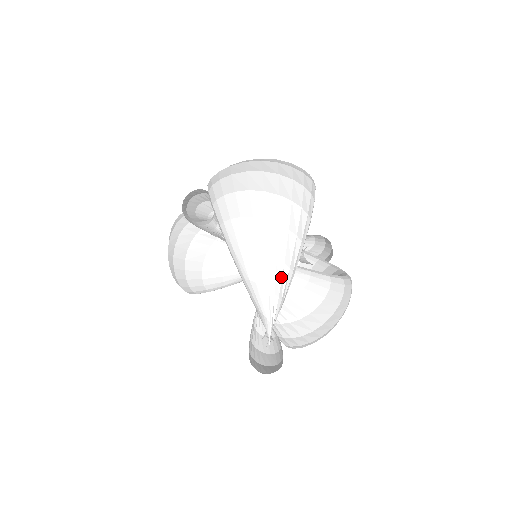
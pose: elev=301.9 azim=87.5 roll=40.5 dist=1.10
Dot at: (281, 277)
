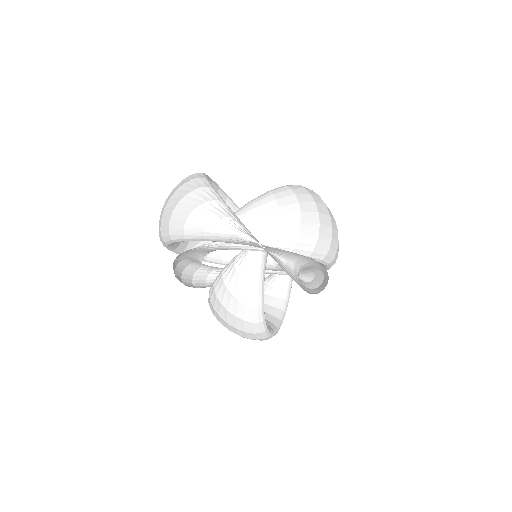
Dot at: (214, 209)
